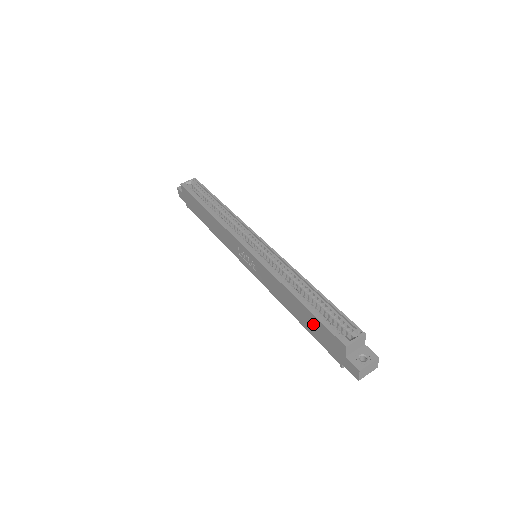
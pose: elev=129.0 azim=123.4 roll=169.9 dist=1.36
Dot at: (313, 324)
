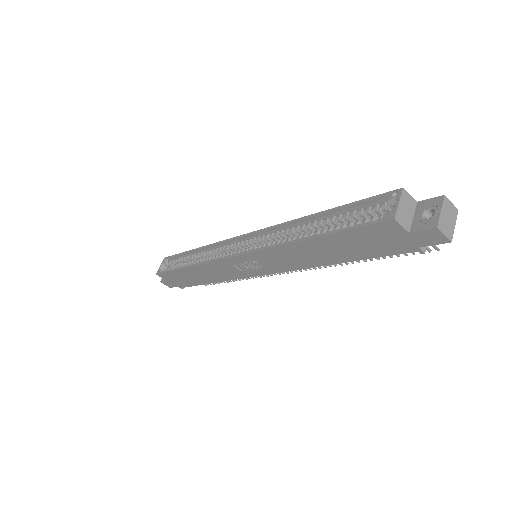
Dot at: (349, 244)
